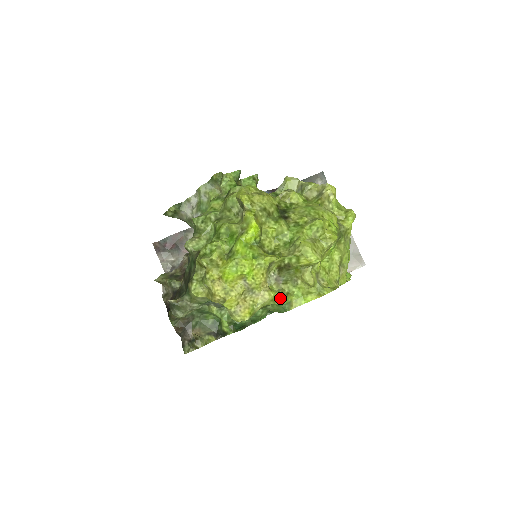
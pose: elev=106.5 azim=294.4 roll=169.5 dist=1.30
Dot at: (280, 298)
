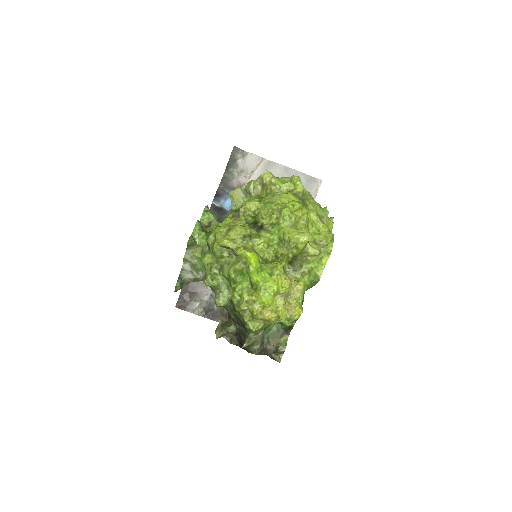
Dot at: (308, 280)
